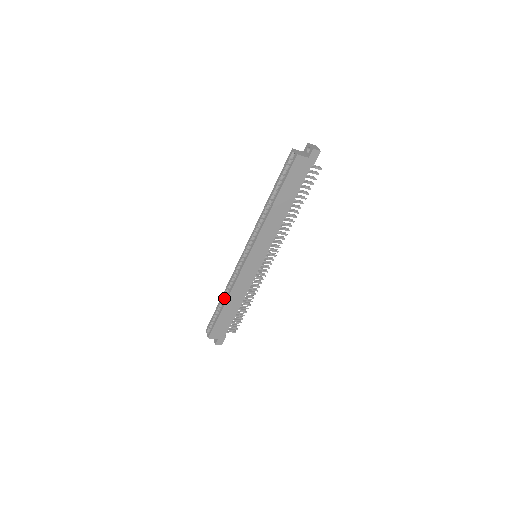
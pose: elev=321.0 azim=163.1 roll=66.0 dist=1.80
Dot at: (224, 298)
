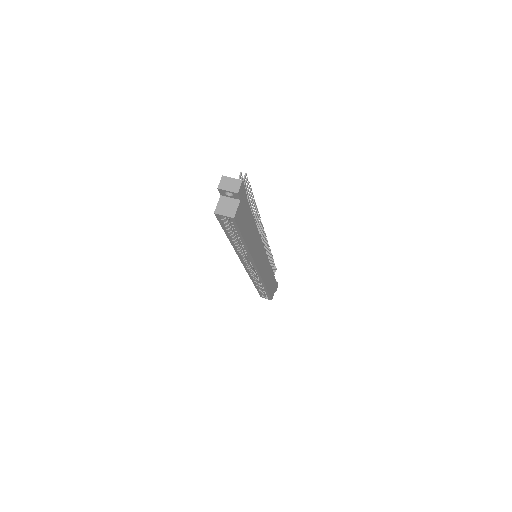
Dot at: (259, 286)
